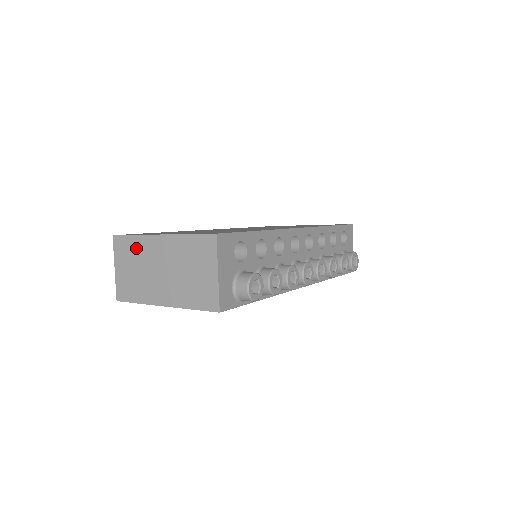
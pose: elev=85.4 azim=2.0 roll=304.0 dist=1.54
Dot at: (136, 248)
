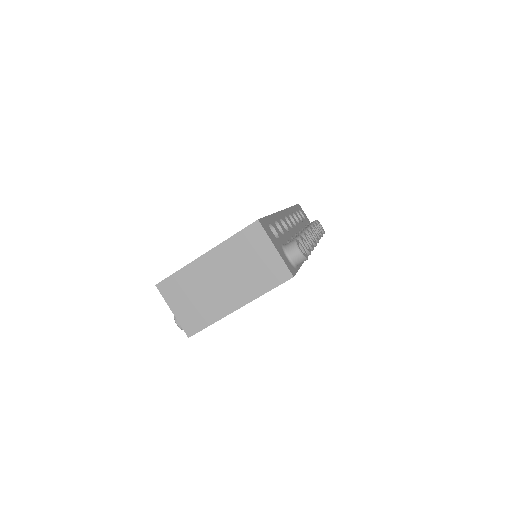
Dot at: (186, 280)
